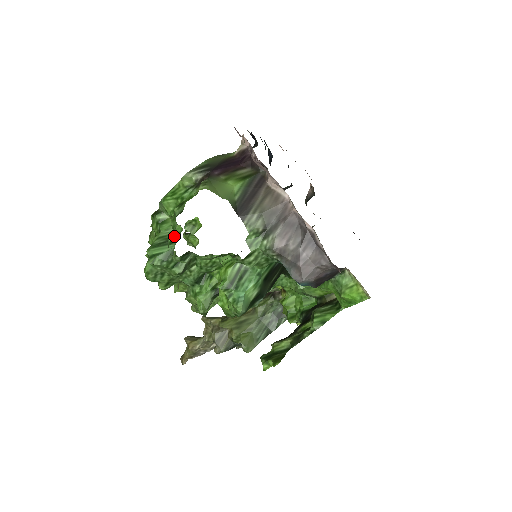
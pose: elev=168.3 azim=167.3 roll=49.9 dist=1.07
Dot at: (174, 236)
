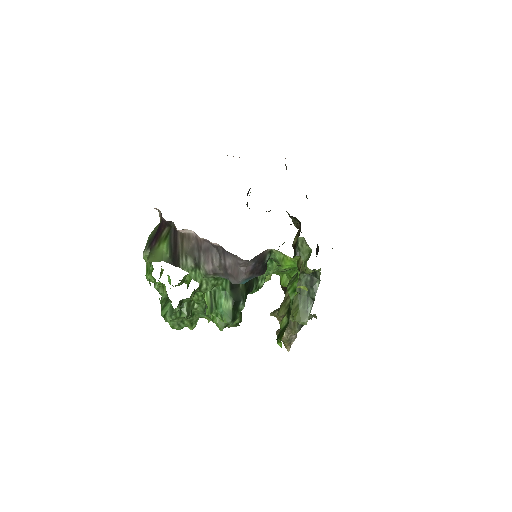
Dot at: (160, 300)
